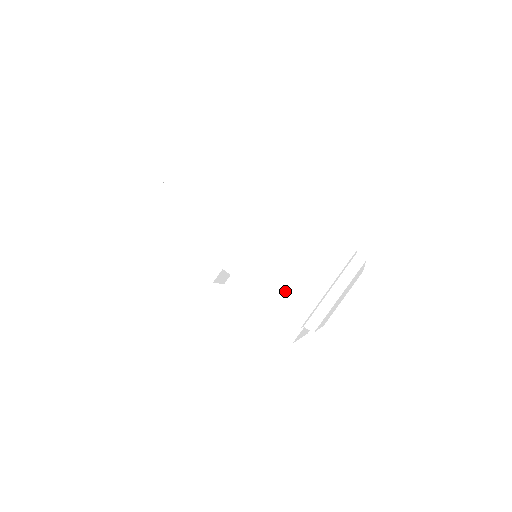
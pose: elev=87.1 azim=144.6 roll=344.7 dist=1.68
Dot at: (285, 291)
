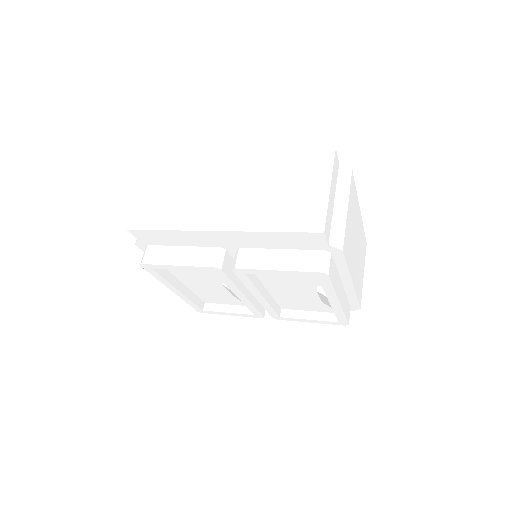
Dot at: (291, 213)
